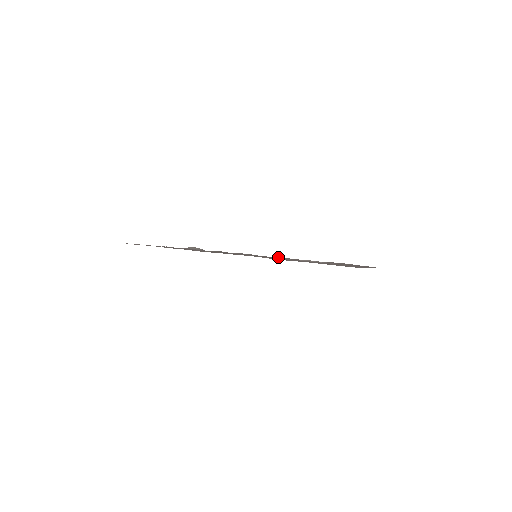
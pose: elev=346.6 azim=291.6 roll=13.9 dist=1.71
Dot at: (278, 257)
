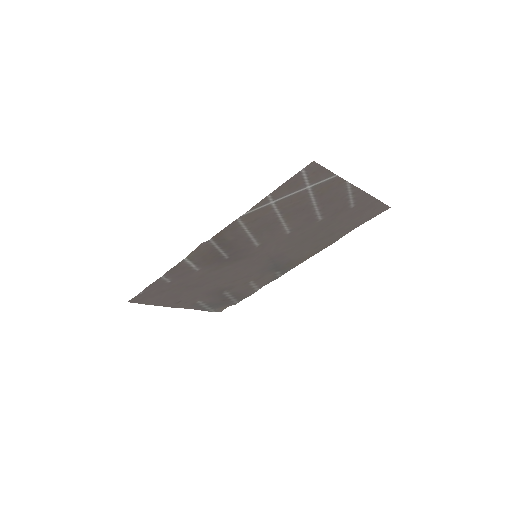
Dot at: (283, 251)
